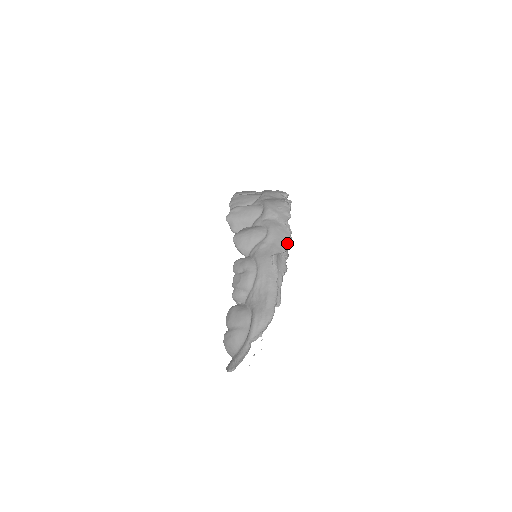
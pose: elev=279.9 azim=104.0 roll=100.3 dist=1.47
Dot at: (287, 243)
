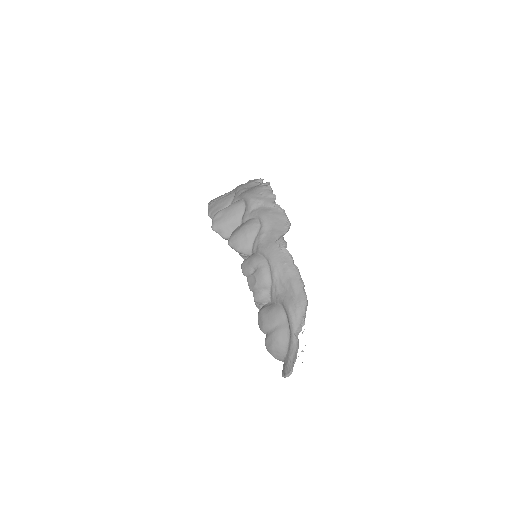
Dot at: (285, 223)
